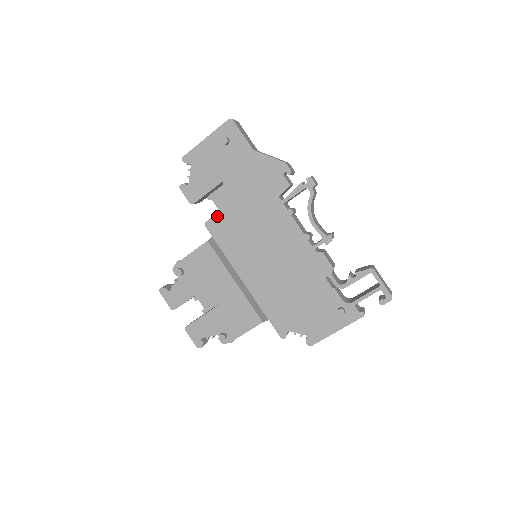
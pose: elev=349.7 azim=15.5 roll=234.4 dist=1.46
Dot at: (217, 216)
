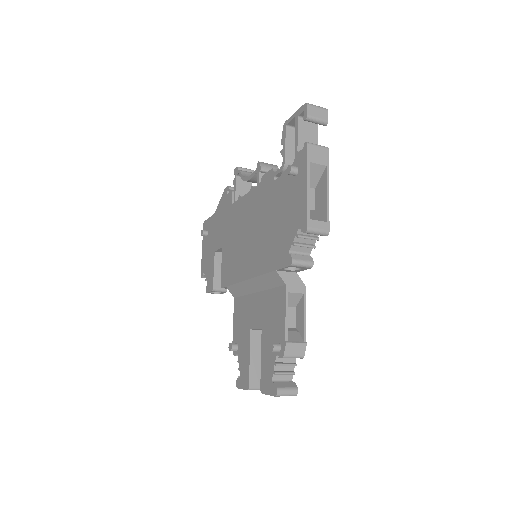
Dot at: (222, 271)
